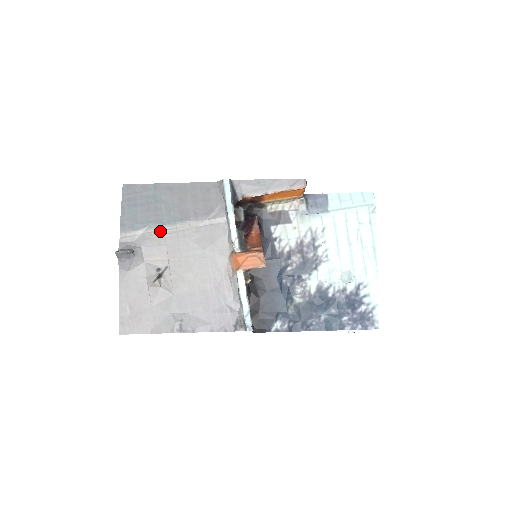
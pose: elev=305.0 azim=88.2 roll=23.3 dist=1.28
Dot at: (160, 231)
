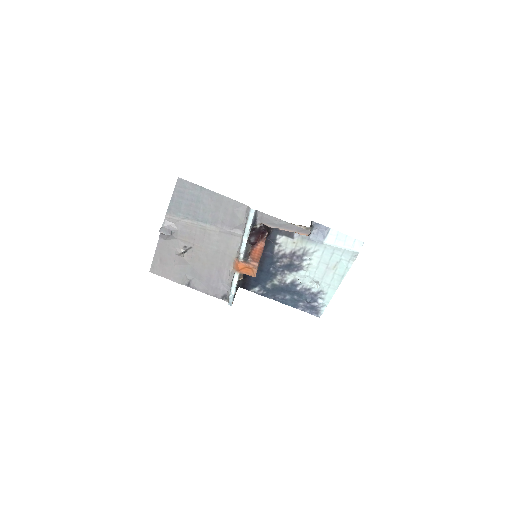
Dot at: (194, 224)
